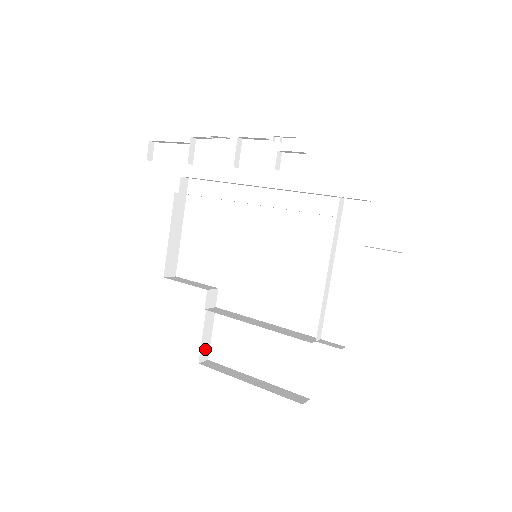
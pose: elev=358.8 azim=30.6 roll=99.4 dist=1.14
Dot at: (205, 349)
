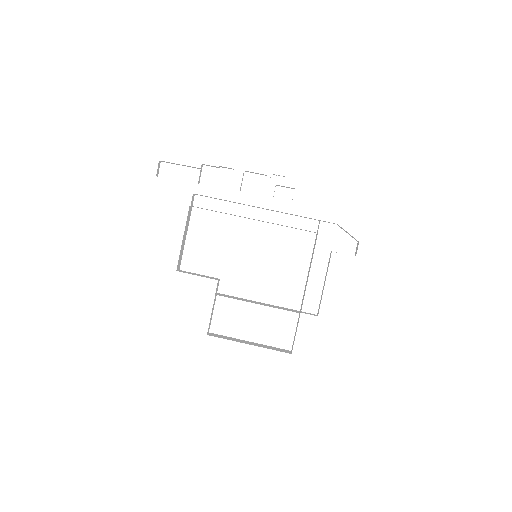
Dot at: occluded
